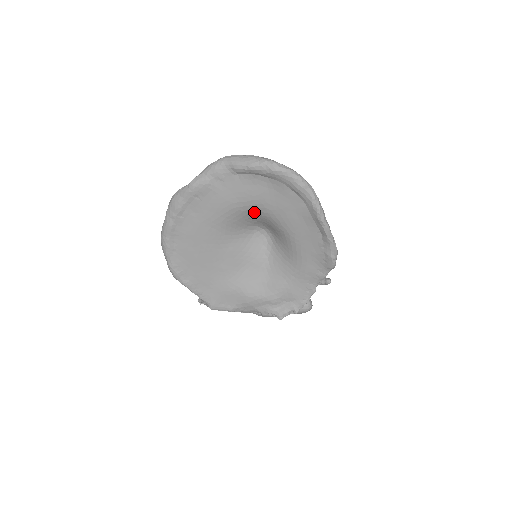
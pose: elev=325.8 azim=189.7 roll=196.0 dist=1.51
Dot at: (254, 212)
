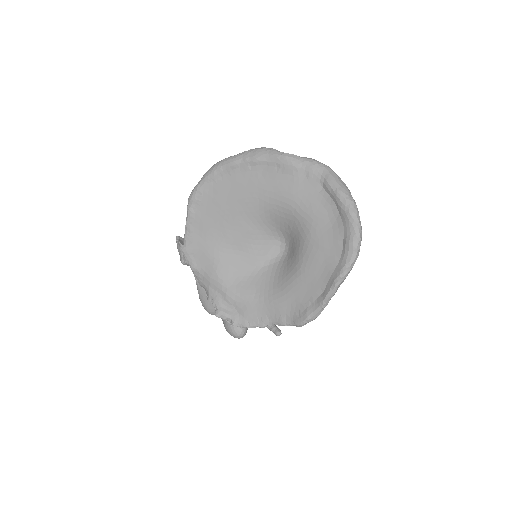
Dot at: (298, 224)
